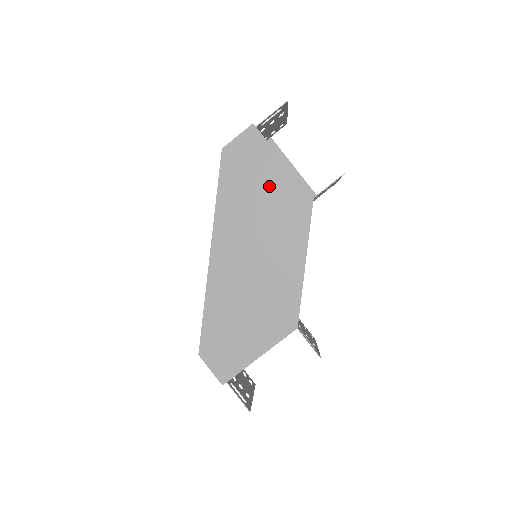
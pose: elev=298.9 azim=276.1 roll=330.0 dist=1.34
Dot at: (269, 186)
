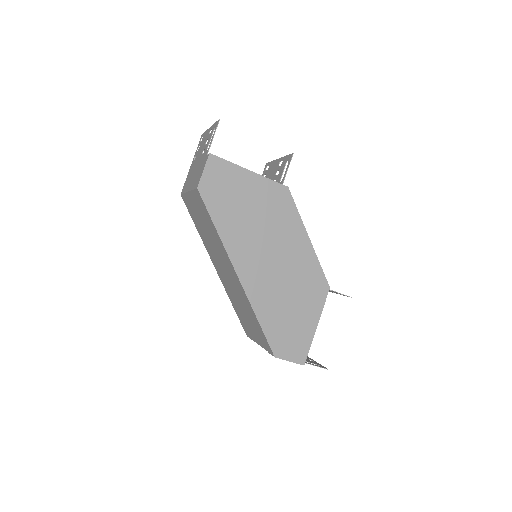
Dot at: (251, 196)
